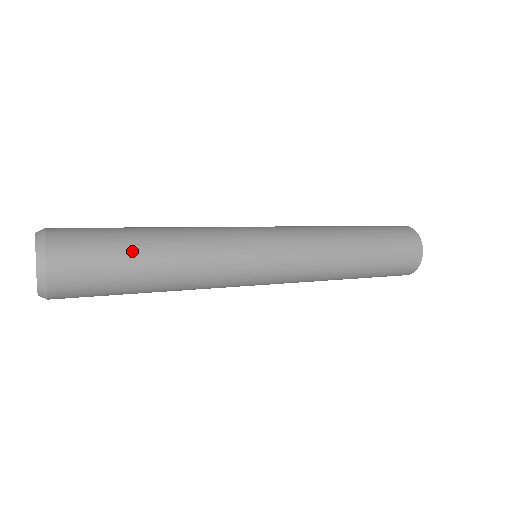
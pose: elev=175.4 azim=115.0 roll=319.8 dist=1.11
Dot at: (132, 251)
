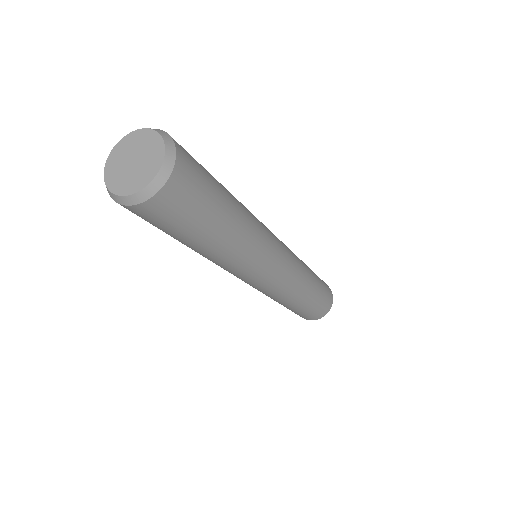
Dot at: (221, 211)
